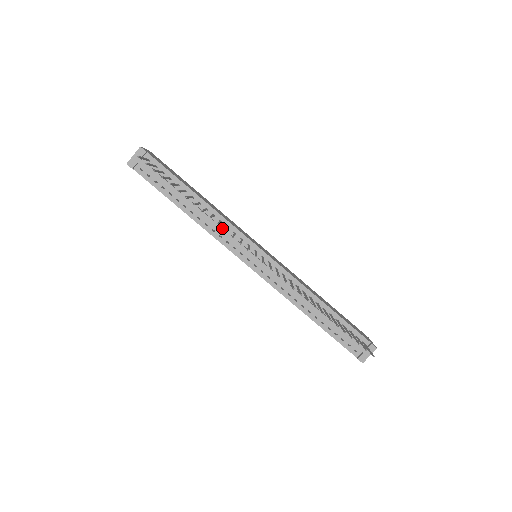
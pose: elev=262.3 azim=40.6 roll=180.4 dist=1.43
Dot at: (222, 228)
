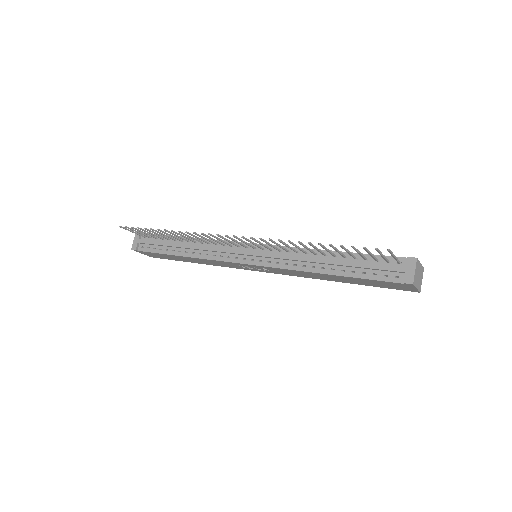
Dot at: (211, 247)
